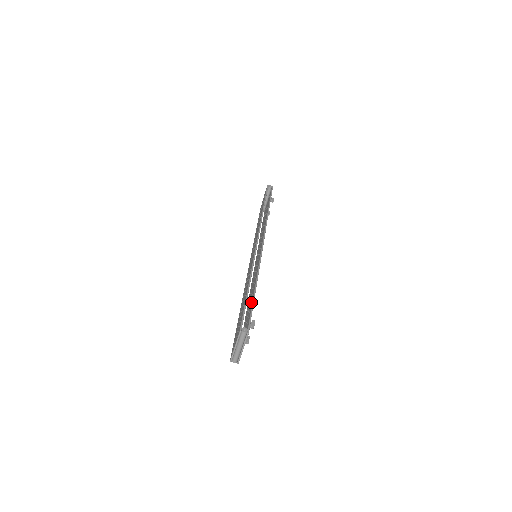
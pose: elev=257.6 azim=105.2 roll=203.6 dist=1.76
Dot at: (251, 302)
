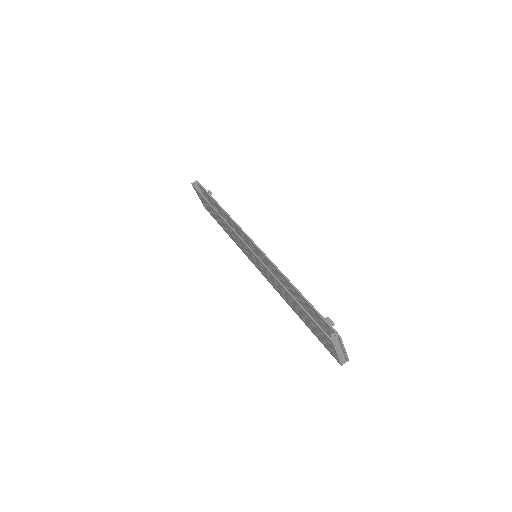
Dot at: (306, 304)
